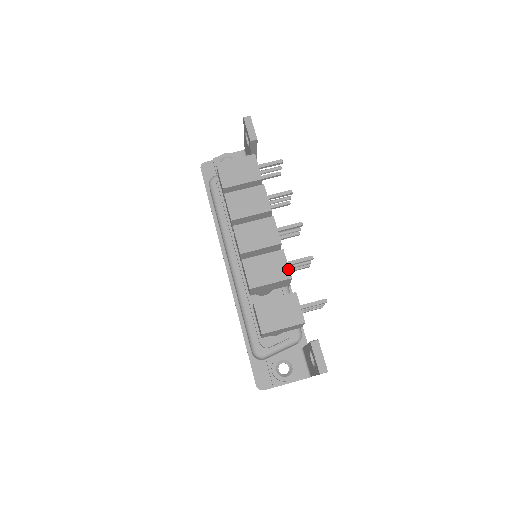
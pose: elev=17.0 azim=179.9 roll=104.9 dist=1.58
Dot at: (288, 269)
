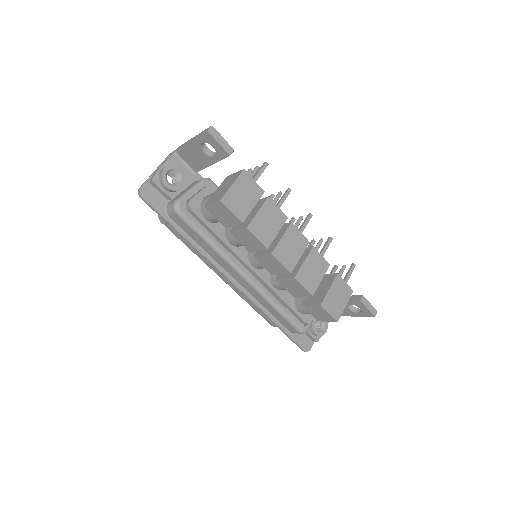
Dot at: (324, 260)
